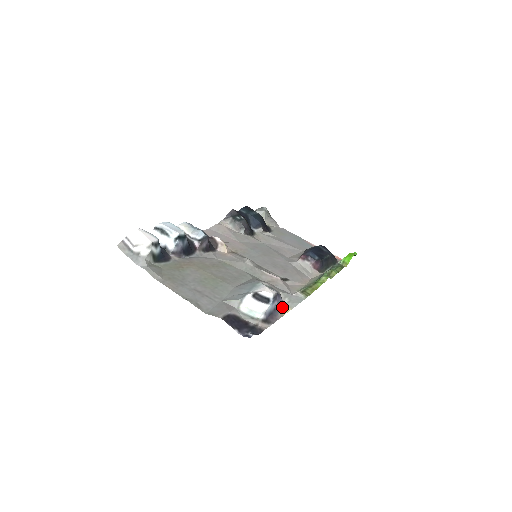
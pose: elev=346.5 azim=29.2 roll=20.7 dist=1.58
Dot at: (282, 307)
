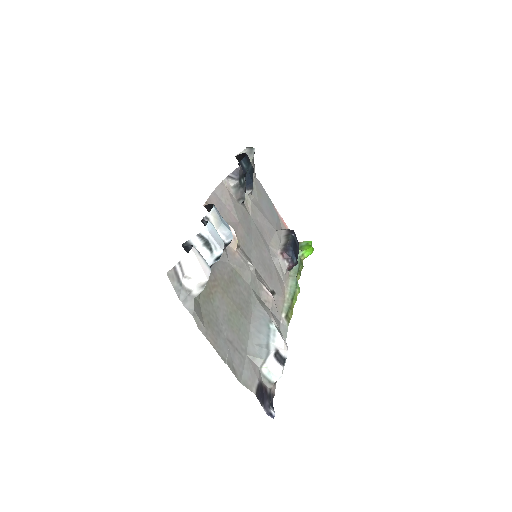
Dot at: occluded
